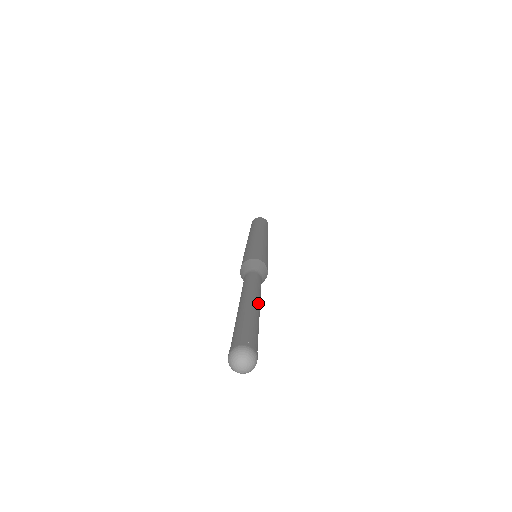
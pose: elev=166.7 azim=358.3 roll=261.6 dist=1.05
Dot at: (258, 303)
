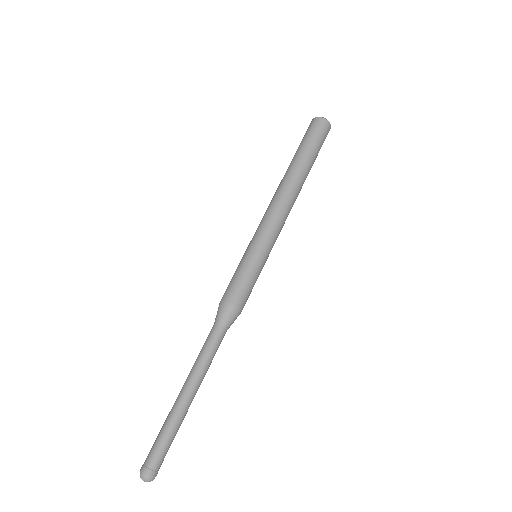
Dot at: (191, 395)
